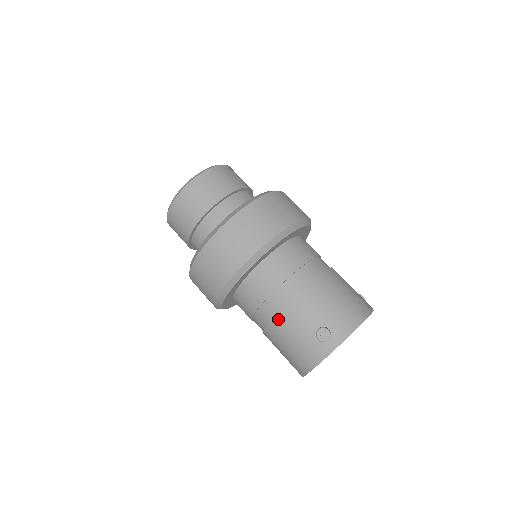
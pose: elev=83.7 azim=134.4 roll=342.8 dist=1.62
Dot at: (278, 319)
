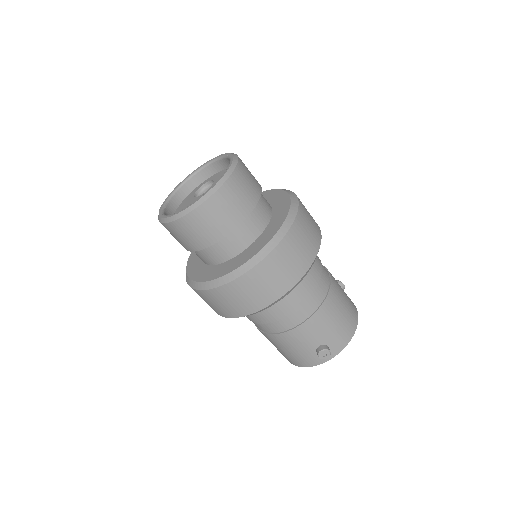
Dot at: (283, 335)
